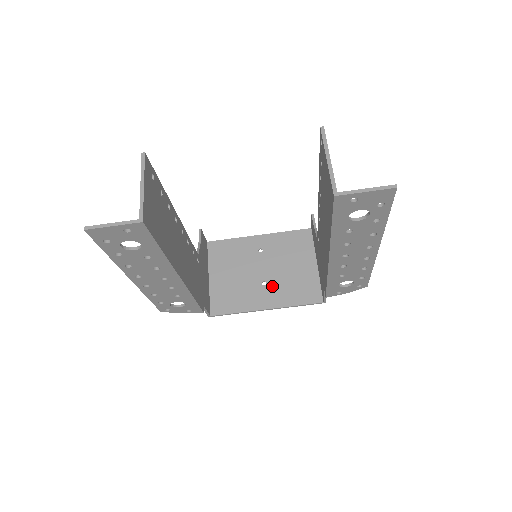
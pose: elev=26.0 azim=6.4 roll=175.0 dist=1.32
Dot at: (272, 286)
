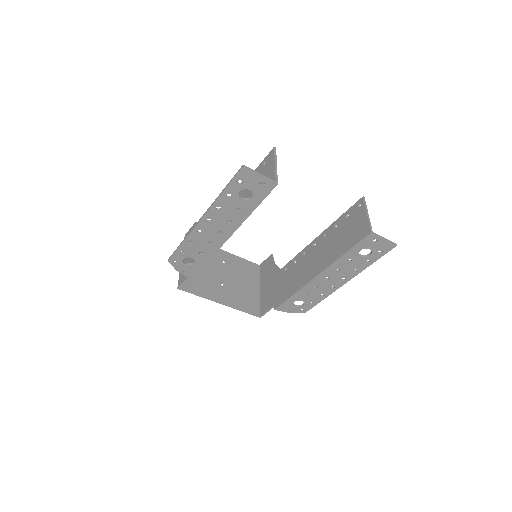
Dot at: (228, 289)
